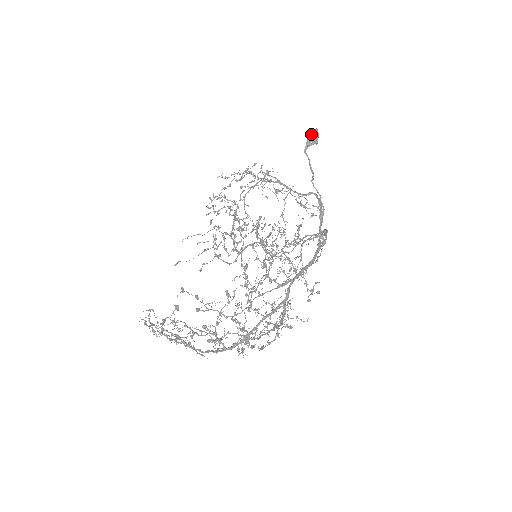
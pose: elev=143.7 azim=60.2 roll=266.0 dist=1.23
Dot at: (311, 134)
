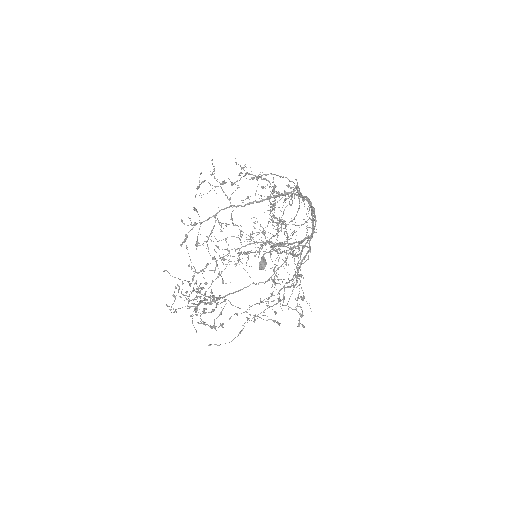
Dot at: (261, 261)
